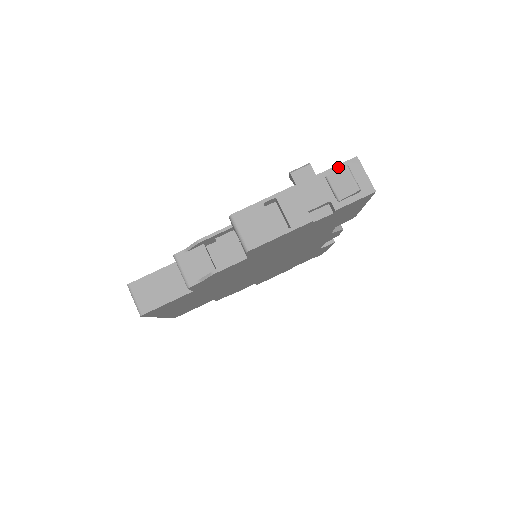
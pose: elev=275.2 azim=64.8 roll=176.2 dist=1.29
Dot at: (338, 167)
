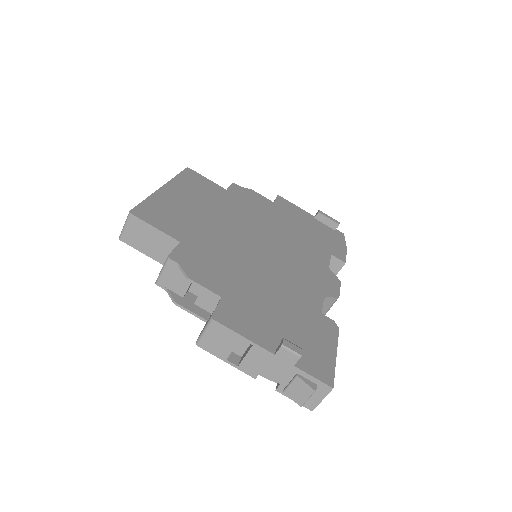
Dot at: (313, 379)
